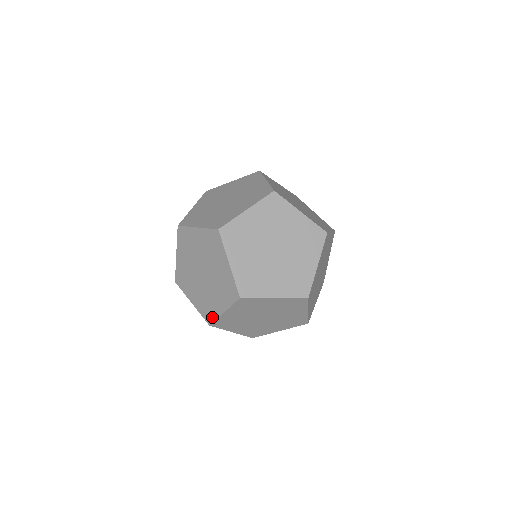
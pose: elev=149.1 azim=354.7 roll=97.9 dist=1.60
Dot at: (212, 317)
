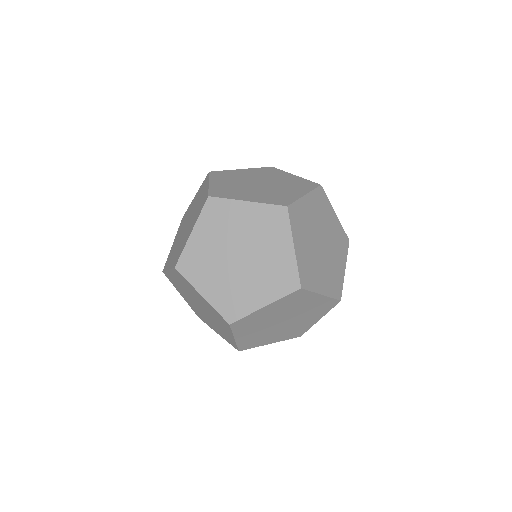
Dot at: (166, 266)
